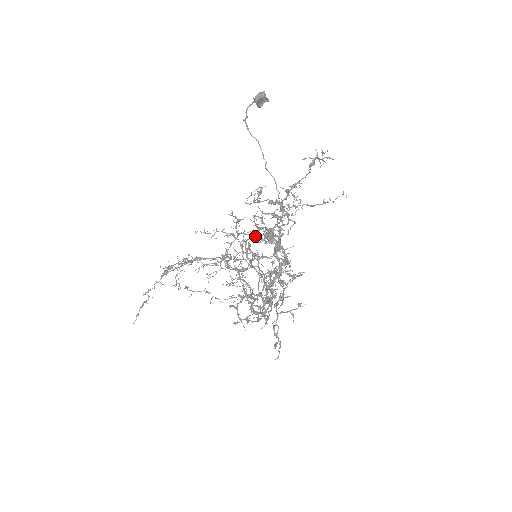
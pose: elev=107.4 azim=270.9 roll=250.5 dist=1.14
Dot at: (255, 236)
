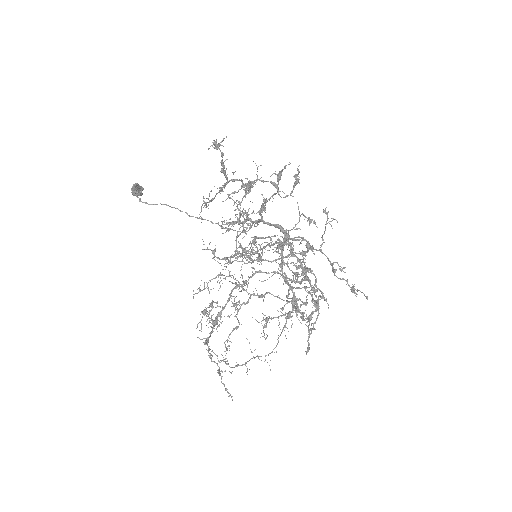
Dot at: (238, 254)
